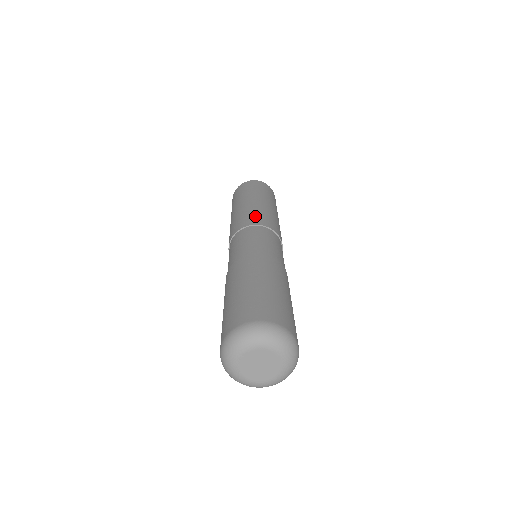
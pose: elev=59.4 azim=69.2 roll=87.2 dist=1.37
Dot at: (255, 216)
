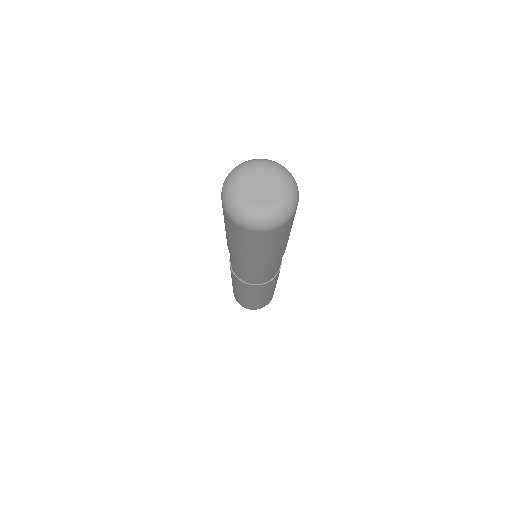
Dot at: occluded
